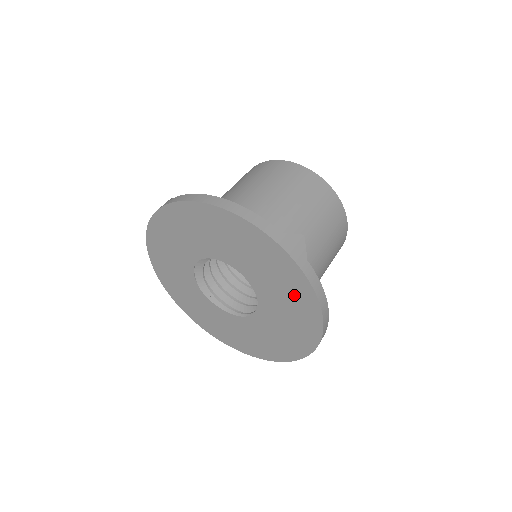
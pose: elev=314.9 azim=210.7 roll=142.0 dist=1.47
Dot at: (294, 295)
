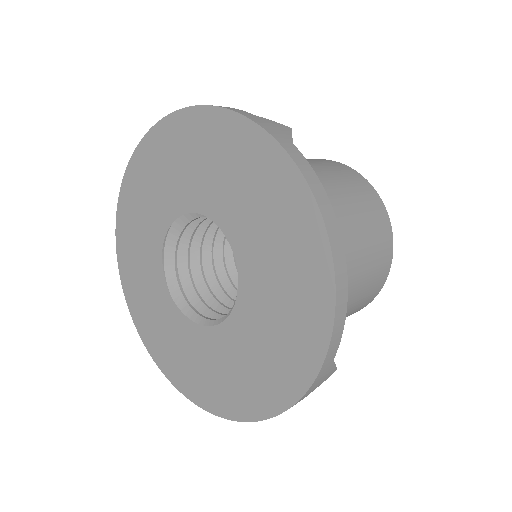
Dot at: (279, 210)
